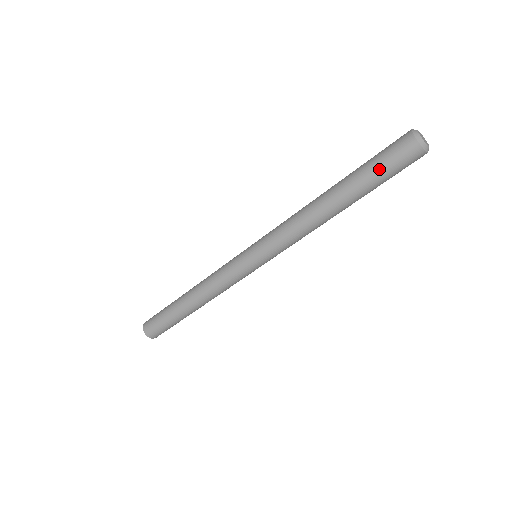
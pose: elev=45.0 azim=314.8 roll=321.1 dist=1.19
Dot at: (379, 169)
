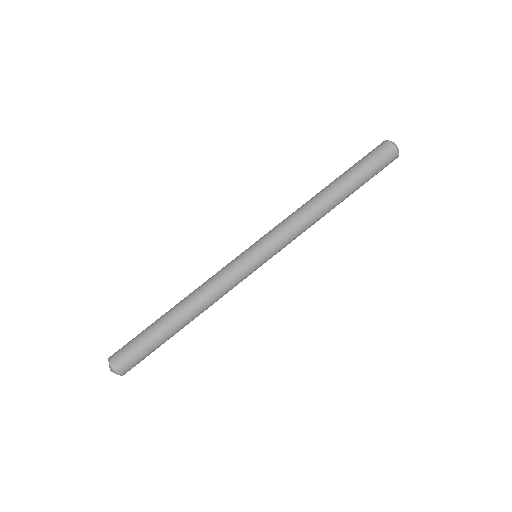
Dot at: (368, 166)
